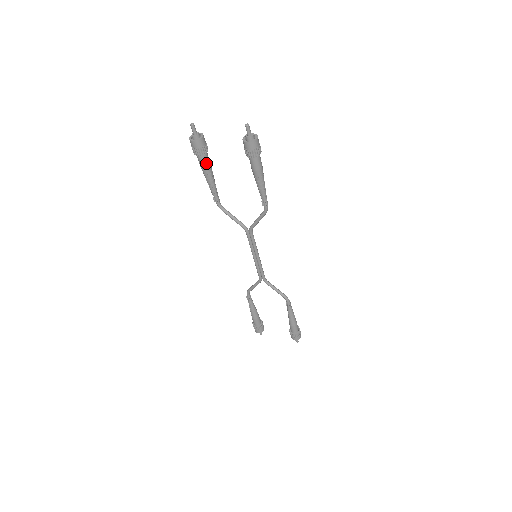
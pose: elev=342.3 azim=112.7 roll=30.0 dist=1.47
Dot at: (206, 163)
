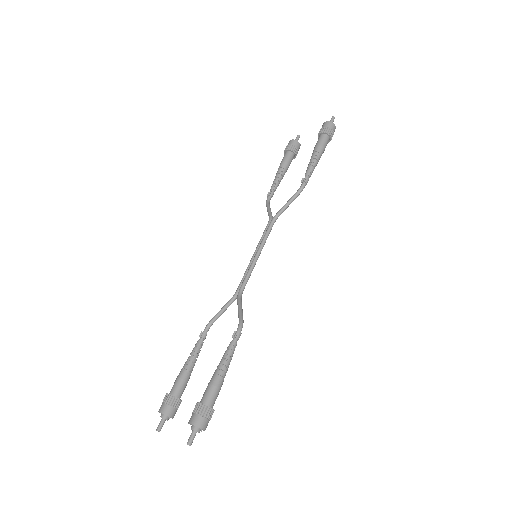
Dot at: (286, 159)
